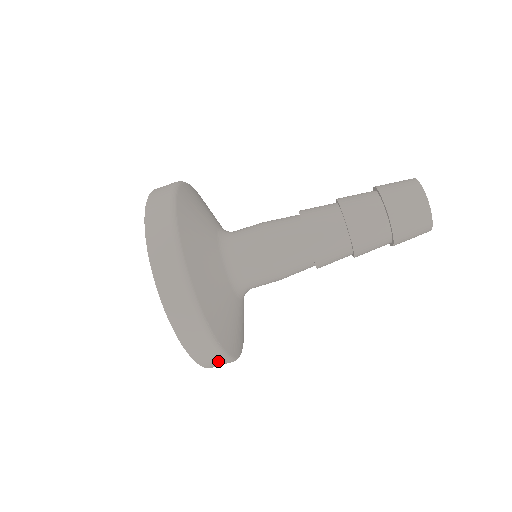
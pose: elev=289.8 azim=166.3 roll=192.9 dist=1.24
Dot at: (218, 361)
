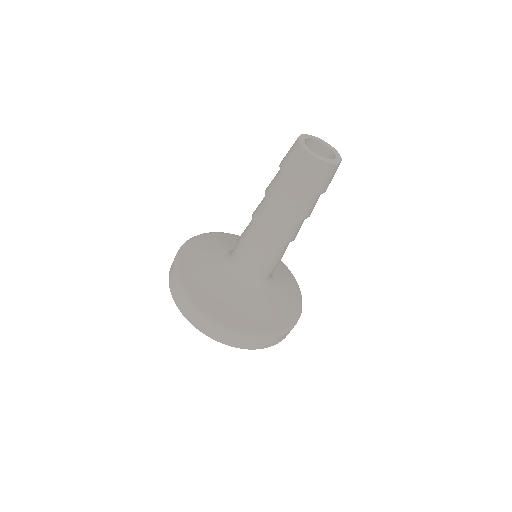
Dot at: occluded
